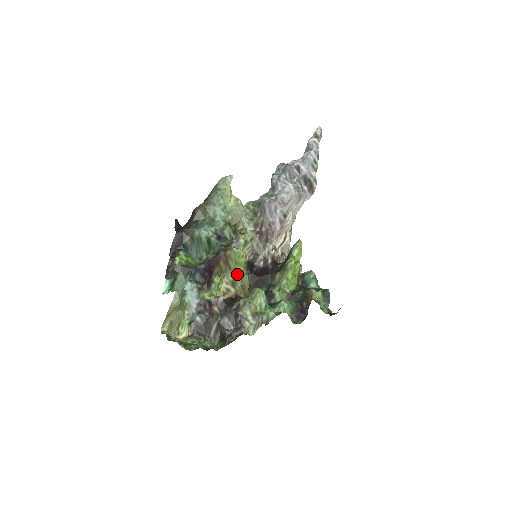
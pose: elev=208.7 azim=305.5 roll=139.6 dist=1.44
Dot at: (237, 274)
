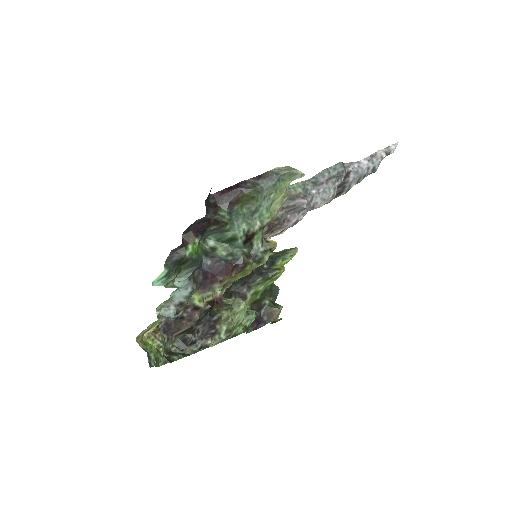
Dot at: (234, 279)
